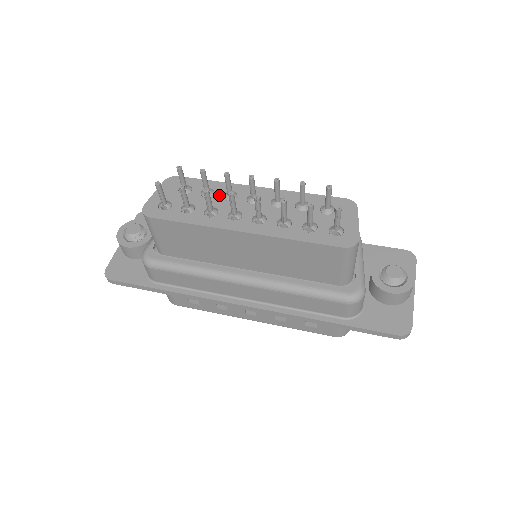
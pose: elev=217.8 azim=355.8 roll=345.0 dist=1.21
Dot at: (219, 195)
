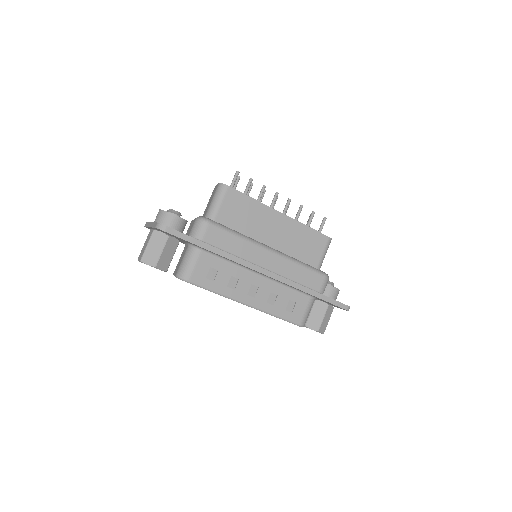
Dot at: occluded
